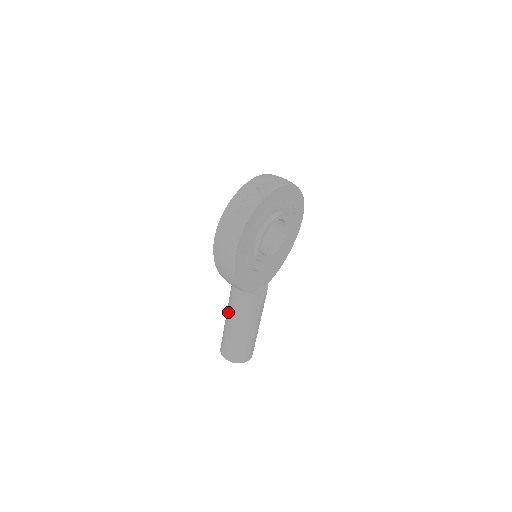
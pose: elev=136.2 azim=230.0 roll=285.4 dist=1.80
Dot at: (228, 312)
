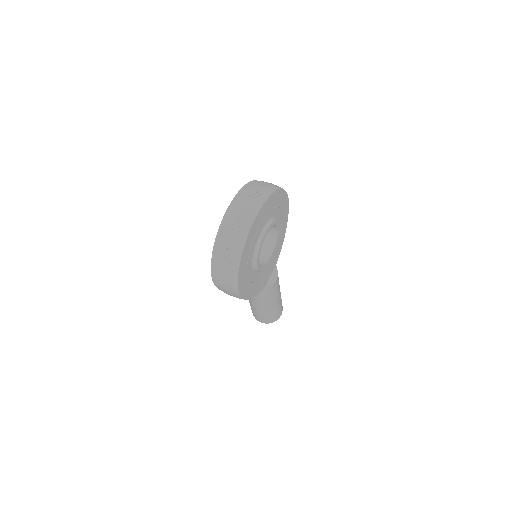
Dot at: occluded
